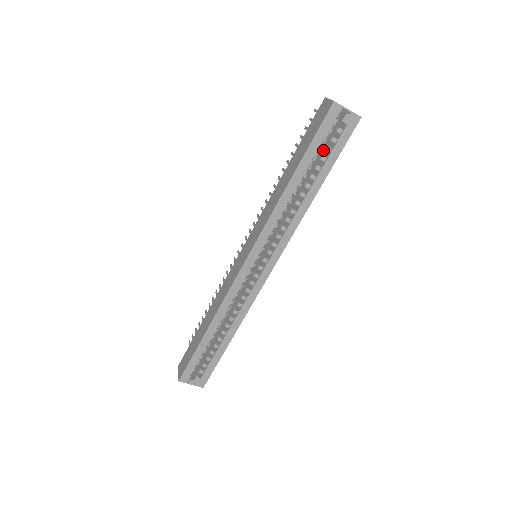
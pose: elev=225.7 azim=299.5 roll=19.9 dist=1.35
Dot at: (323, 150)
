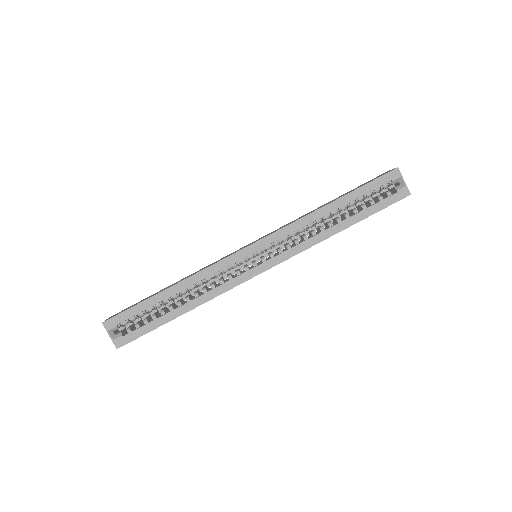
Dot at: occluded
